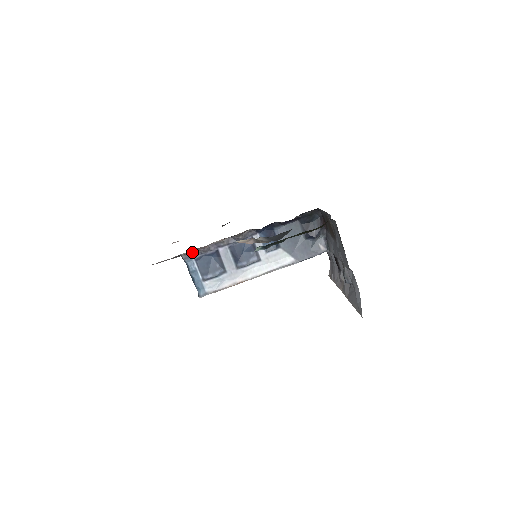
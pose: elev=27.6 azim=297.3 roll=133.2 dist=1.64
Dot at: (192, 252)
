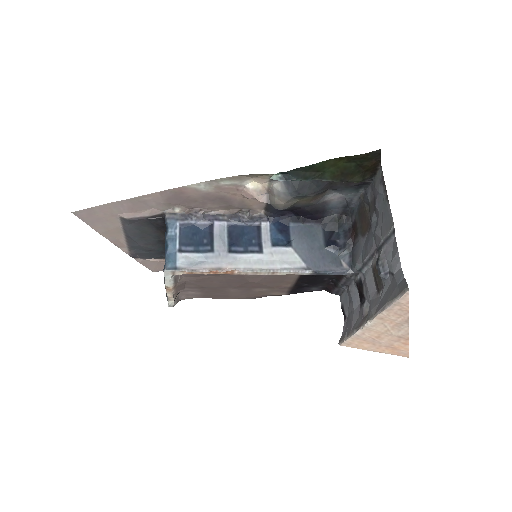
Dot at: (180, 214)
